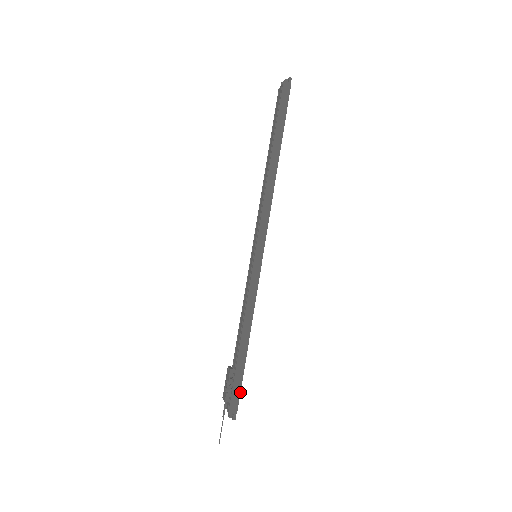
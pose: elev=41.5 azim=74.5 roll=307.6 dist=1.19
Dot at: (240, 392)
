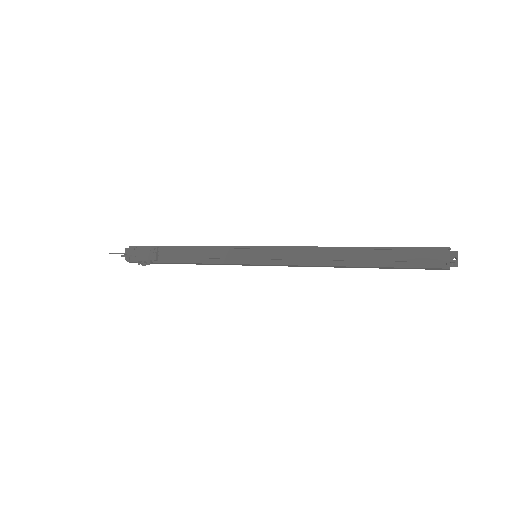
Dot at: occluded
